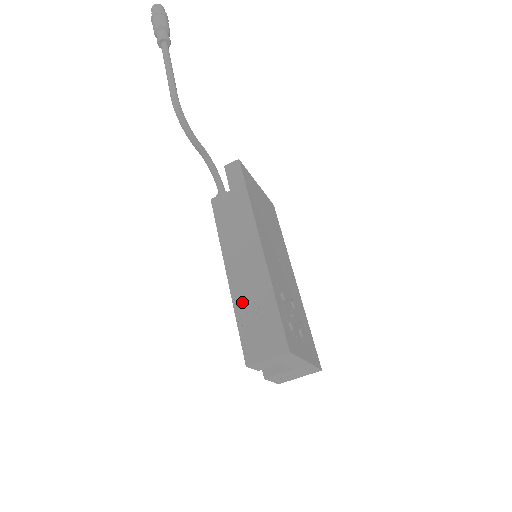
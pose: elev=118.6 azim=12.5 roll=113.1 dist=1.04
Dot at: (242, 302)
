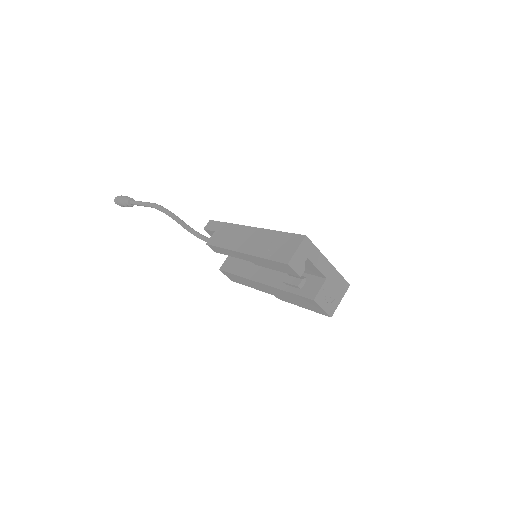
Dot at: (261, 250)
